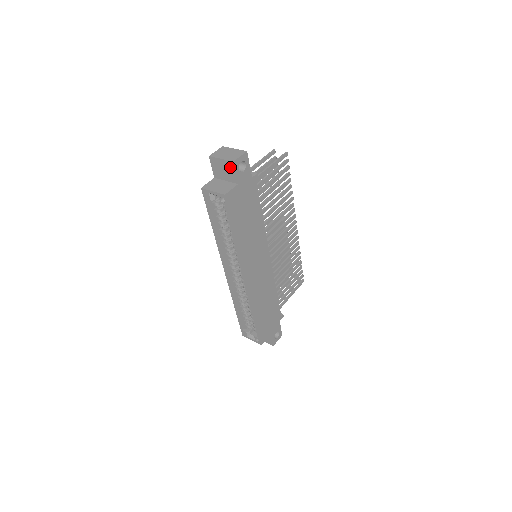
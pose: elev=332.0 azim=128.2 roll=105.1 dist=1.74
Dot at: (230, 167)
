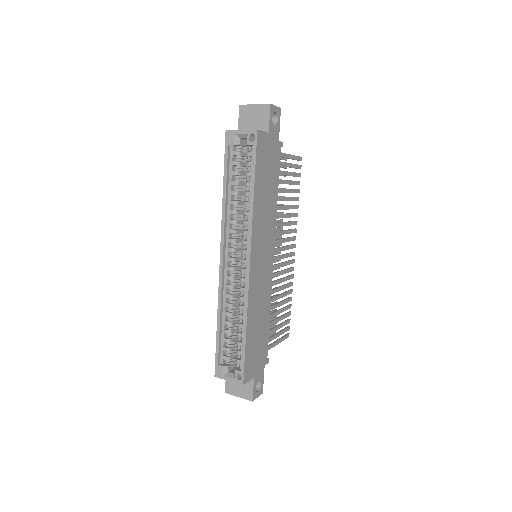
Dot at: (264, 112)
